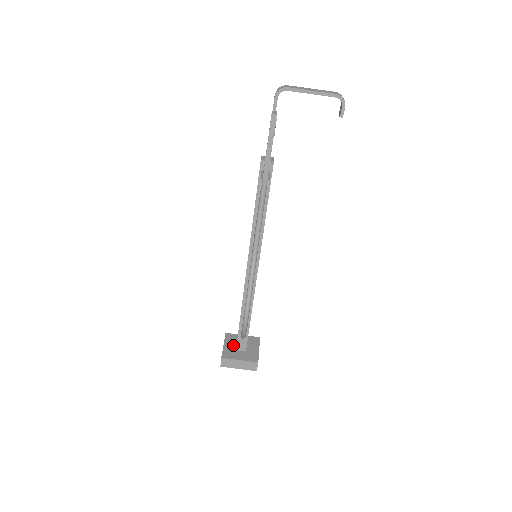
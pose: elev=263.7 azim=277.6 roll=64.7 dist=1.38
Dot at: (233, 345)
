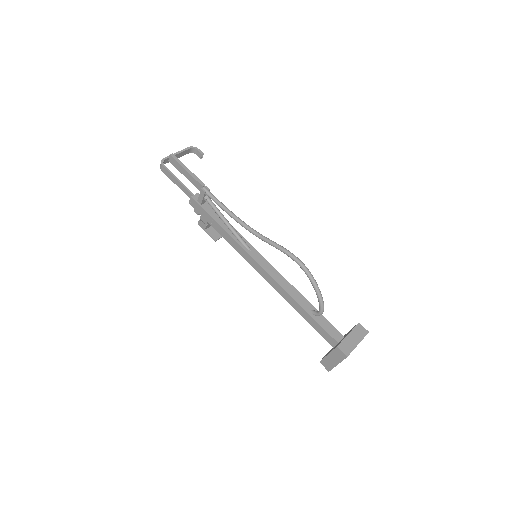
Dot at: (333, 348)
